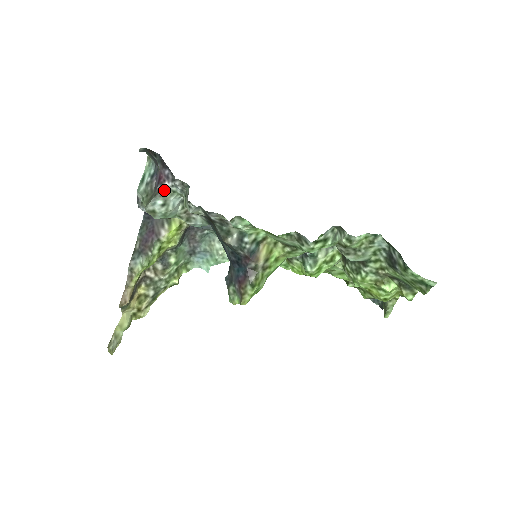
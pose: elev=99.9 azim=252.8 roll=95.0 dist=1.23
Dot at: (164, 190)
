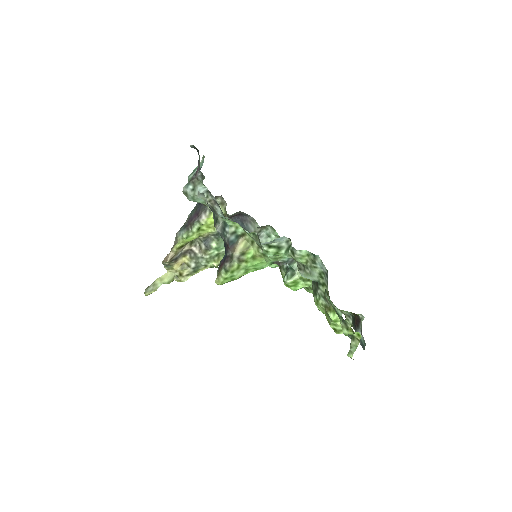
Dot at: (196, 179)
